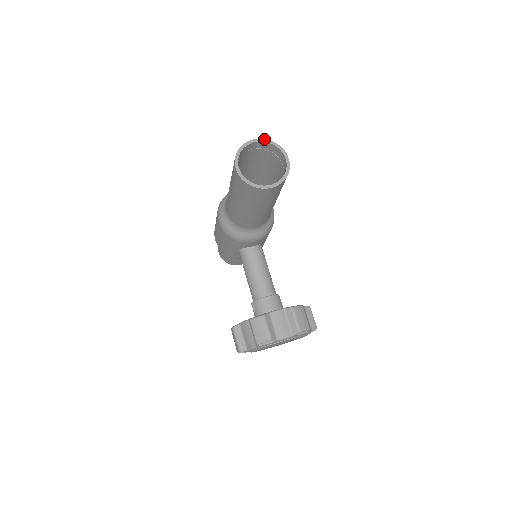
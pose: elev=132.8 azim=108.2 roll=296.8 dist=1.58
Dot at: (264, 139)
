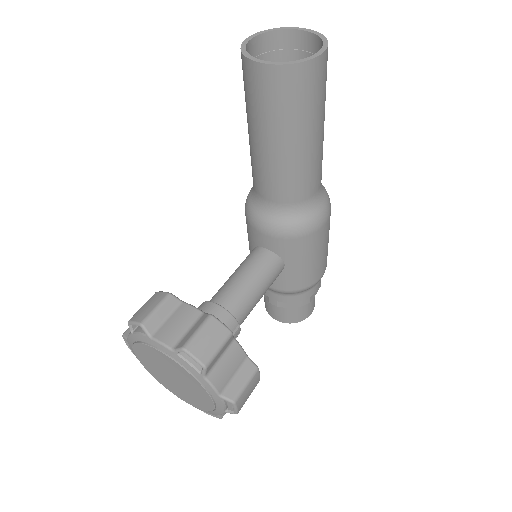
Dot at: (316, 31)
